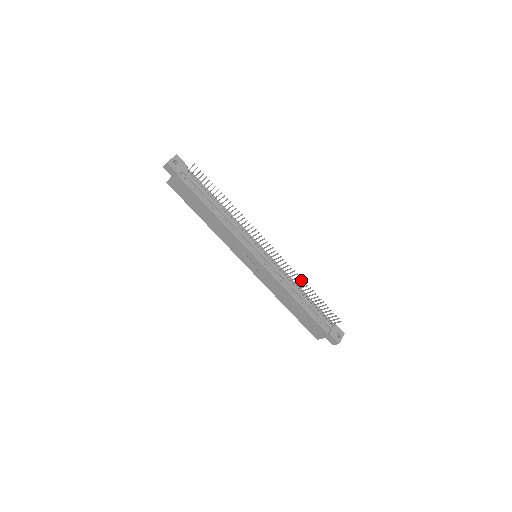
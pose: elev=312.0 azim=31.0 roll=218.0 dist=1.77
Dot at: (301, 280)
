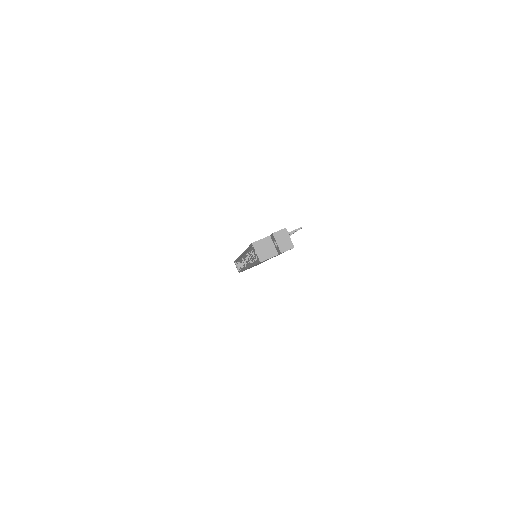
Dot at: occluded
